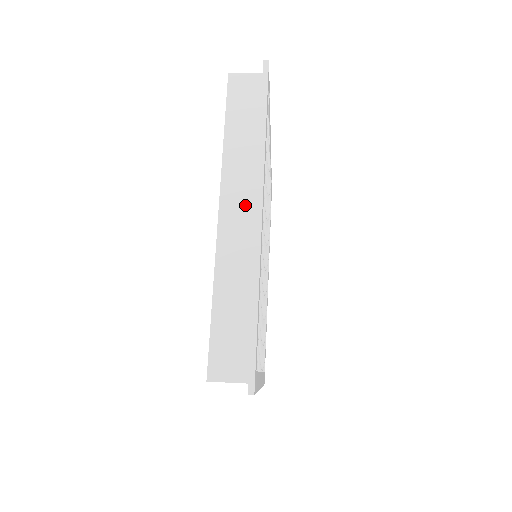
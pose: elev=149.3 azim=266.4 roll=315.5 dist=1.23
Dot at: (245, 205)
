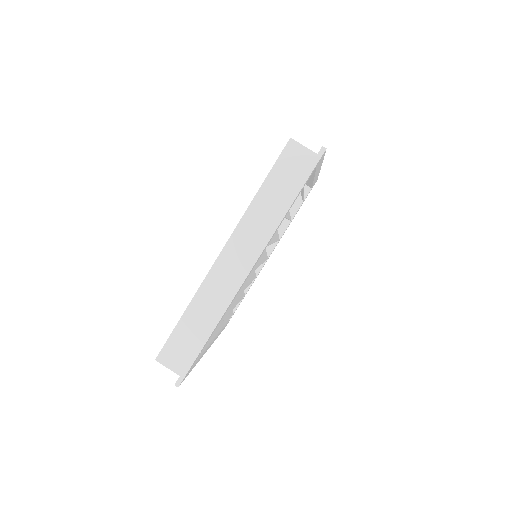
Dot at: occluded
